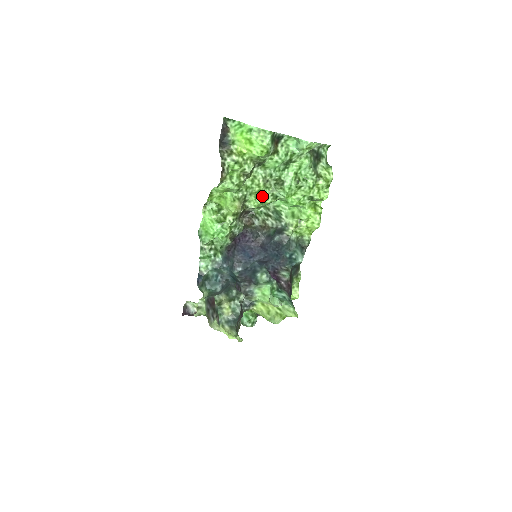
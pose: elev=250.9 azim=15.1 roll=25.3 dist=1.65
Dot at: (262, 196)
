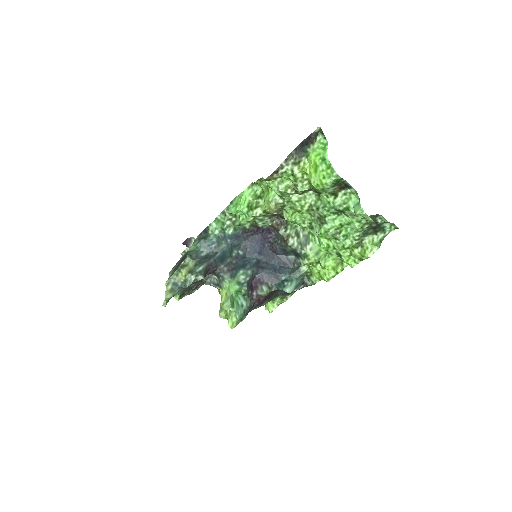
Dot at: (300, 217)
